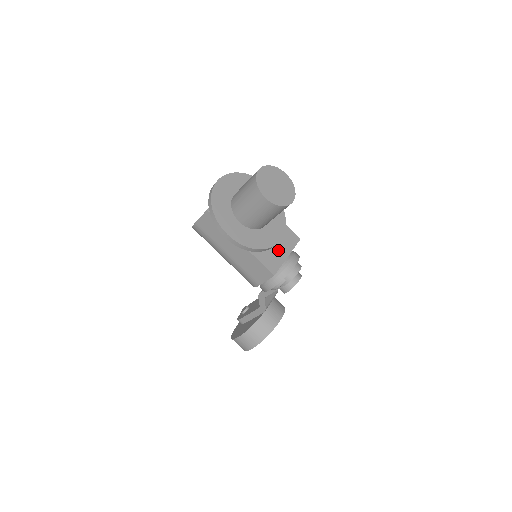
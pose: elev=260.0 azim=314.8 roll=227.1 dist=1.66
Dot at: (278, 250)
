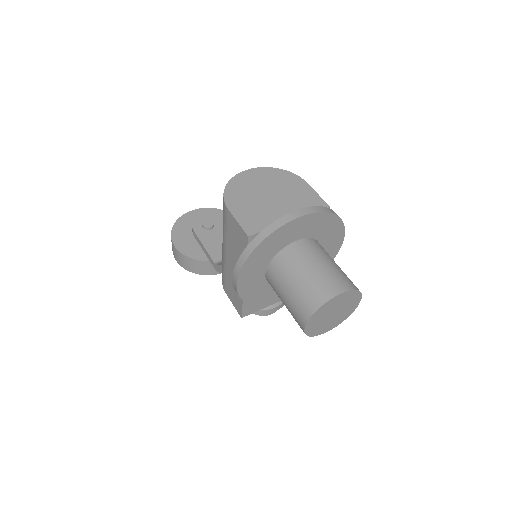
Dot at: occluded
